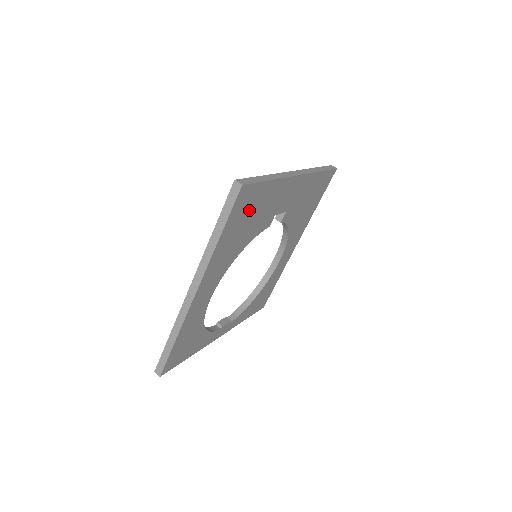
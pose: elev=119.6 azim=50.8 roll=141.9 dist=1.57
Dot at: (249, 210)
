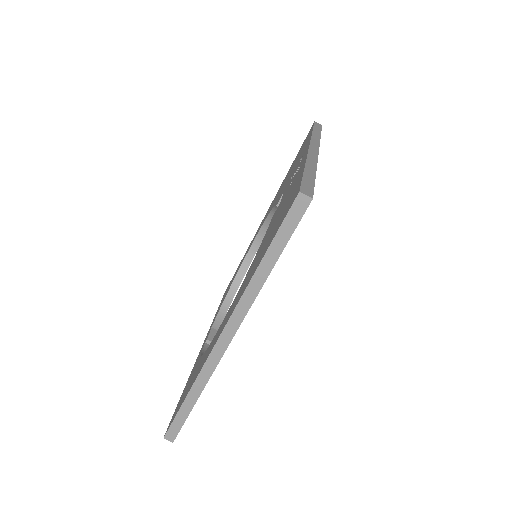
Dot at: occluded
